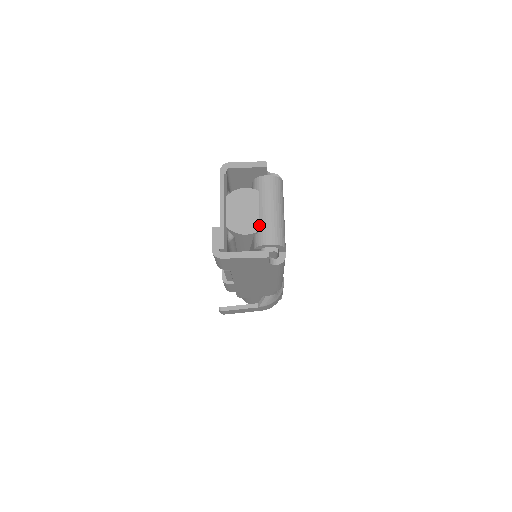
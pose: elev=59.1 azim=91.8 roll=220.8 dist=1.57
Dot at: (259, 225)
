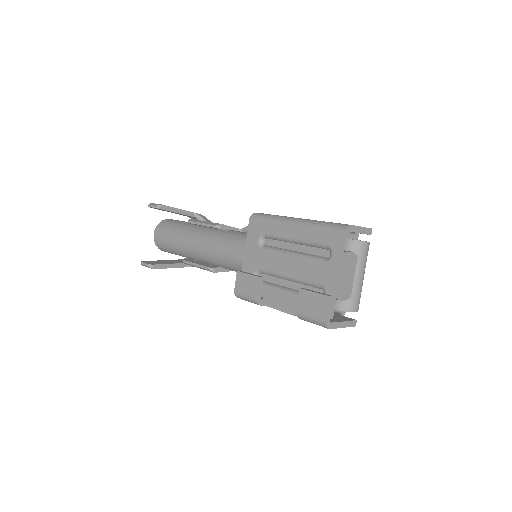
Dot at: (352, 292)
